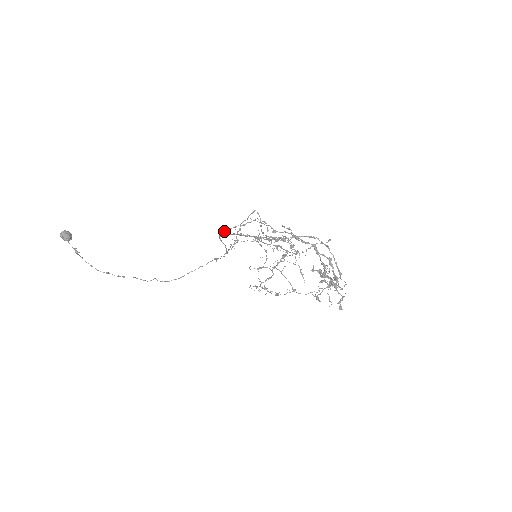
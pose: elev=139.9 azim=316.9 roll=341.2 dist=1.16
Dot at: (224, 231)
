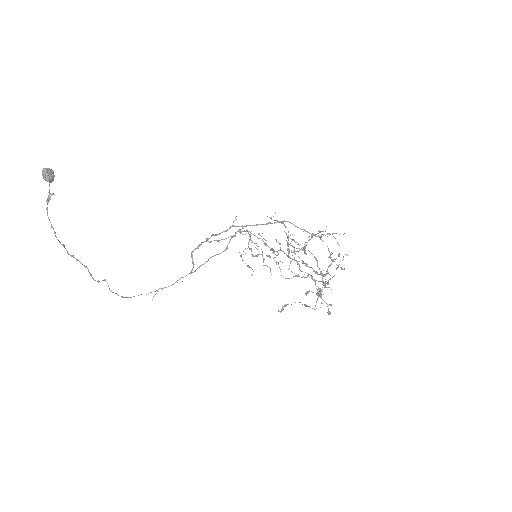
Dot at: (208, 241)
